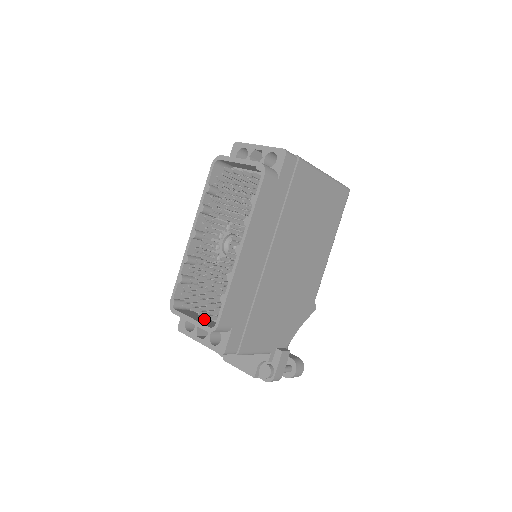
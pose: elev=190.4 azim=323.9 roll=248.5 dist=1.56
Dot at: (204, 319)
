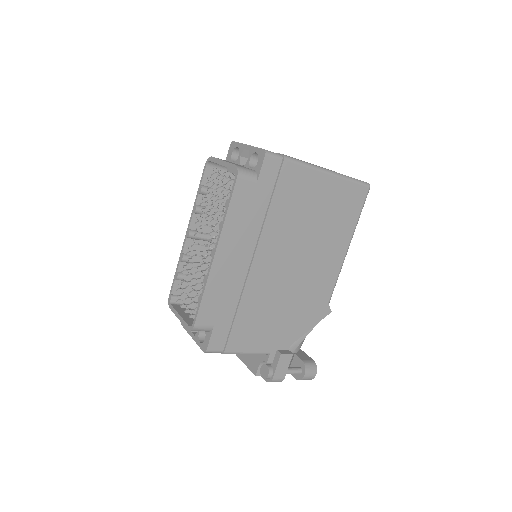
Dot at: occluded
